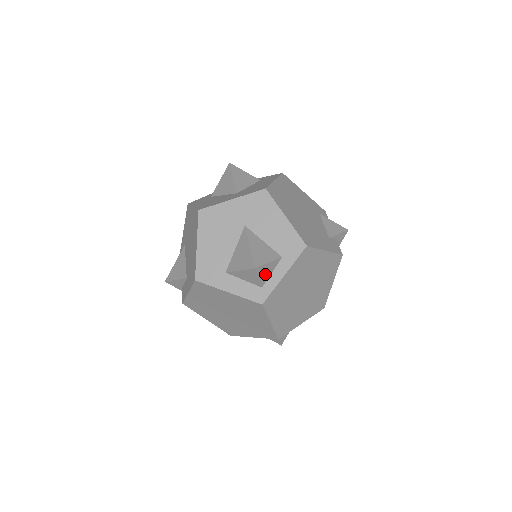
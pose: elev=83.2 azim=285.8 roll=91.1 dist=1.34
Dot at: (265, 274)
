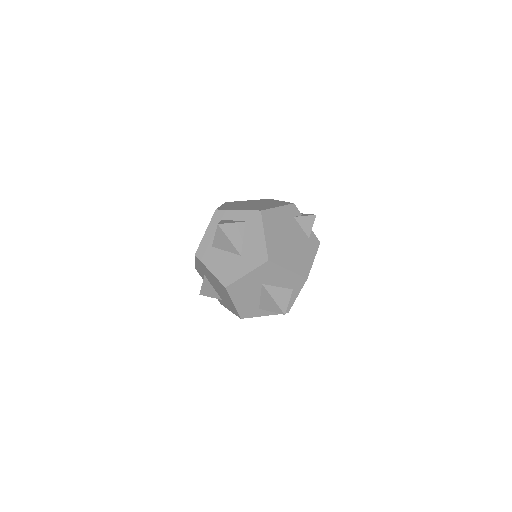
Dot at: occluded
